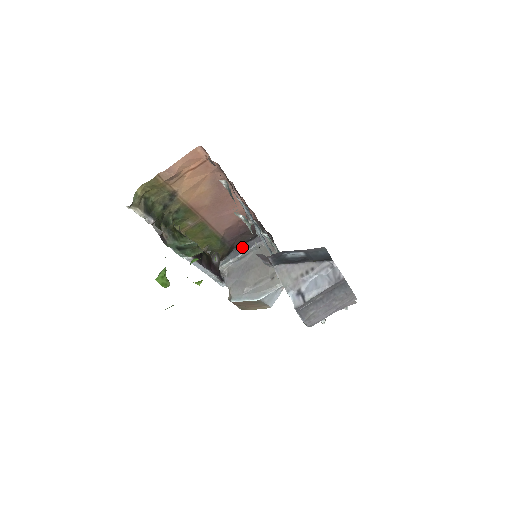
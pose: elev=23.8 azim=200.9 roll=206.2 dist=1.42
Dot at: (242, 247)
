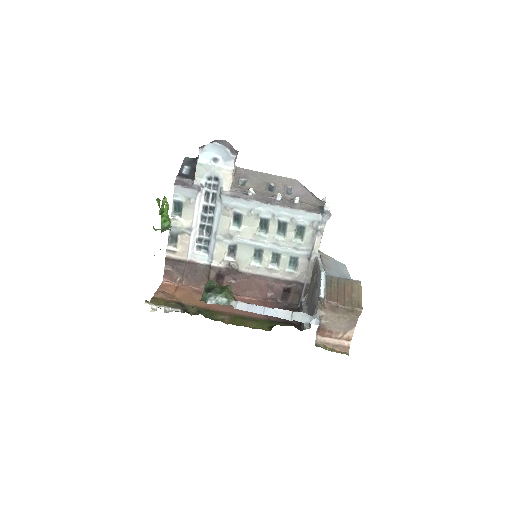
Dot at: occluded
